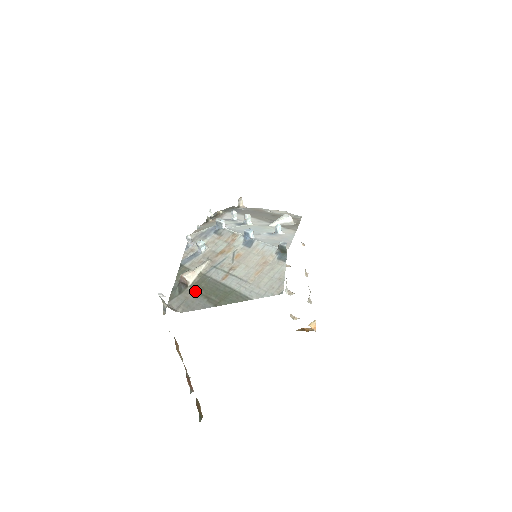
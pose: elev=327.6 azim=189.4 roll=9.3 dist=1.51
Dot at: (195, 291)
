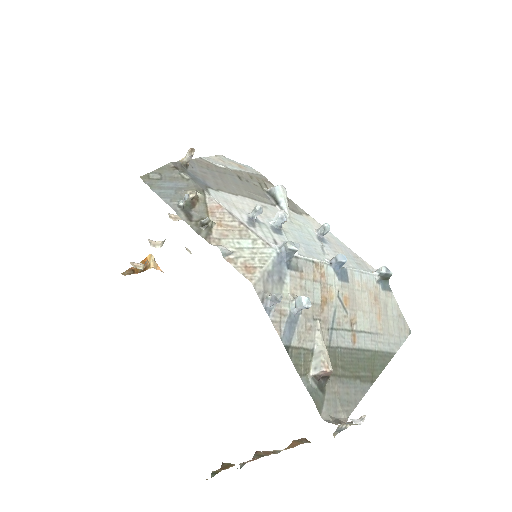
Dot at: (339, 378)
